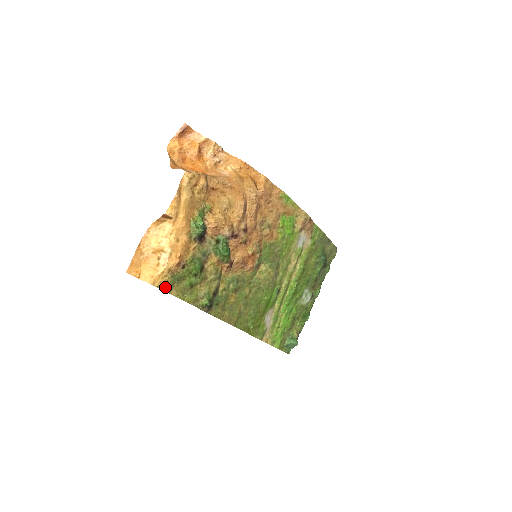
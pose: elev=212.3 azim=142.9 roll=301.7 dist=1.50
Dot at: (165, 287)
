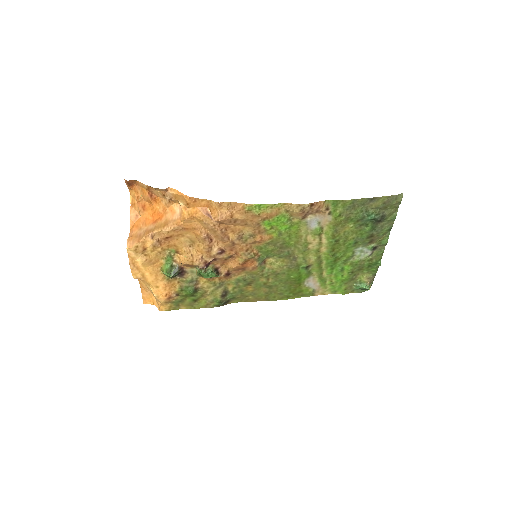
Dot at: (172, 308)
